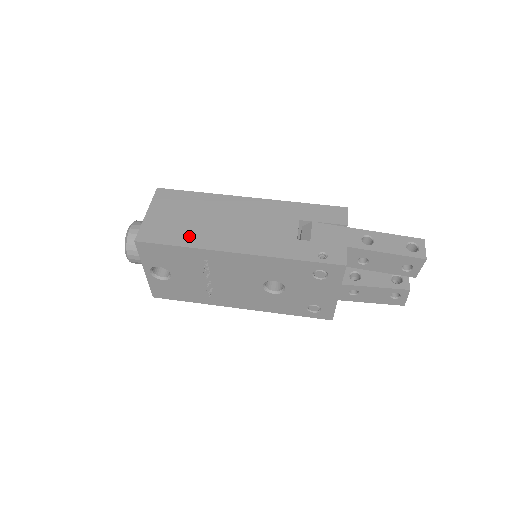
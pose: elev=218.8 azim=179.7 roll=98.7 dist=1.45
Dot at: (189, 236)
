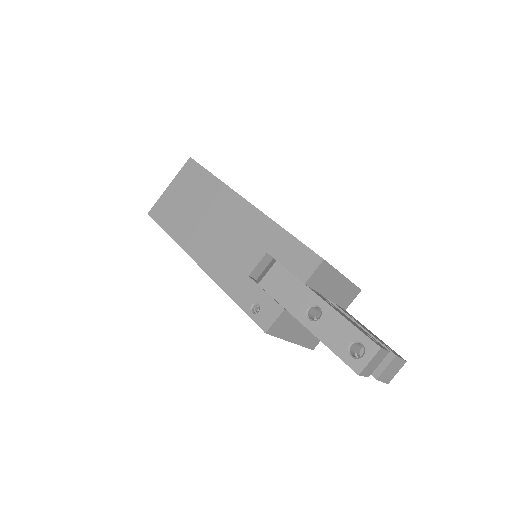
Dot at: (179, 227)
